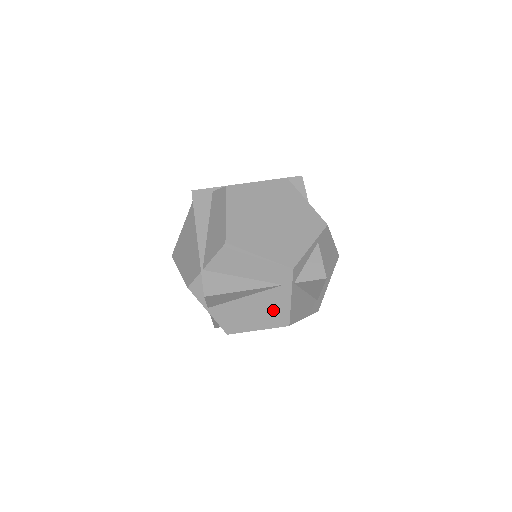
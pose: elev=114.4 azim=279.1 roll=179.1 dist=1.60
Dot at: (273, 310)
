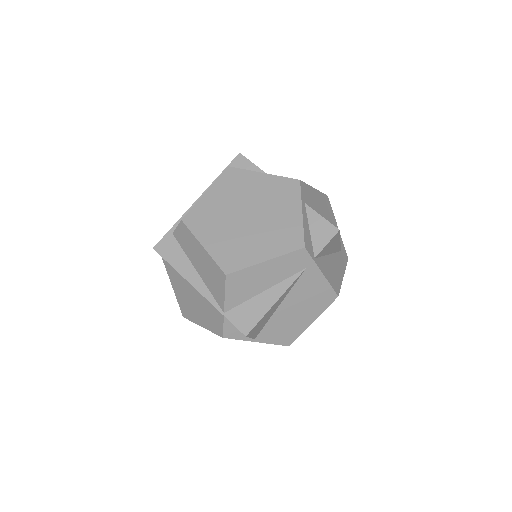
Dot at: (314, 295)
